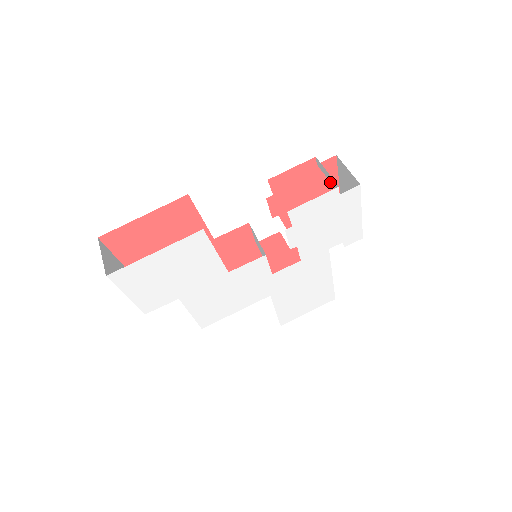
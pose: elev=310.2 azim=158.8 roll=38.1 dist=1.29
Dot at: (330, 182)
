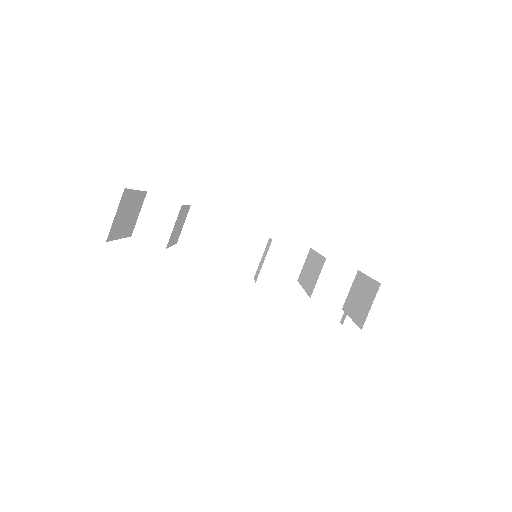
Dot at: occluded
